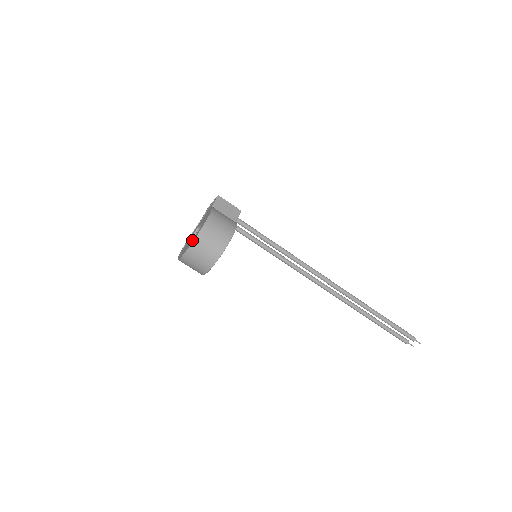
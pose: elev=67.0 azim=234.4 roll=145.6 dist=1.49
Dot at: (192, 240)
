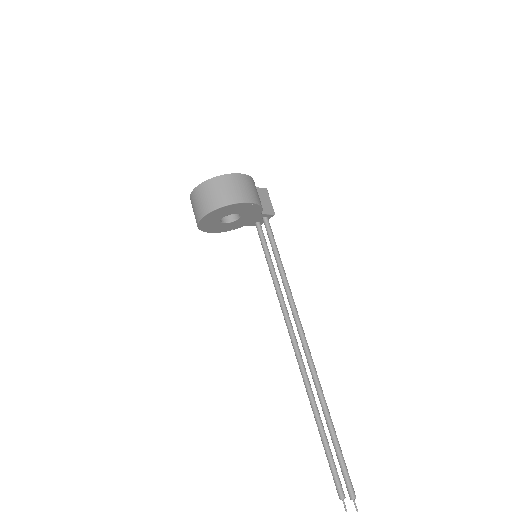
Dot at: occluded
